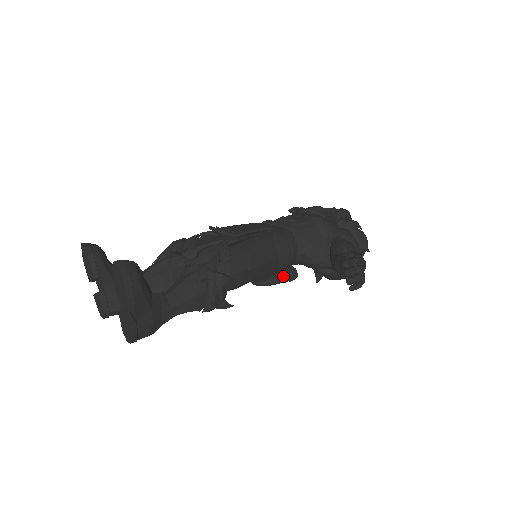
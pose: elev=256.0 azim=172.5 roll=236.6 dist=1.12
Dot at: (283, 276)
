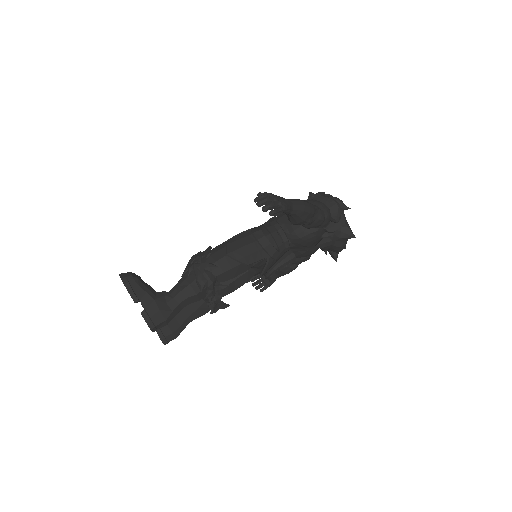
Dot at: (281, 259)
